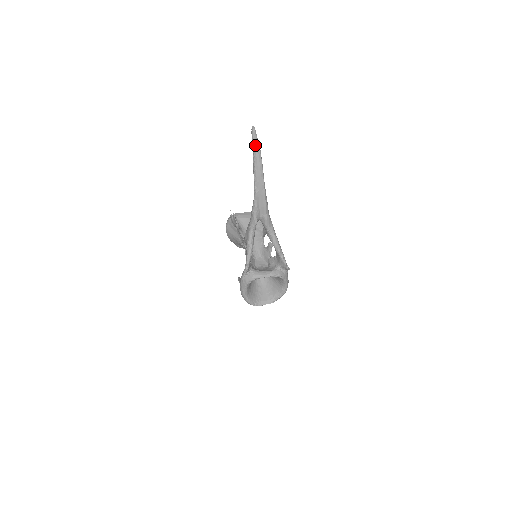
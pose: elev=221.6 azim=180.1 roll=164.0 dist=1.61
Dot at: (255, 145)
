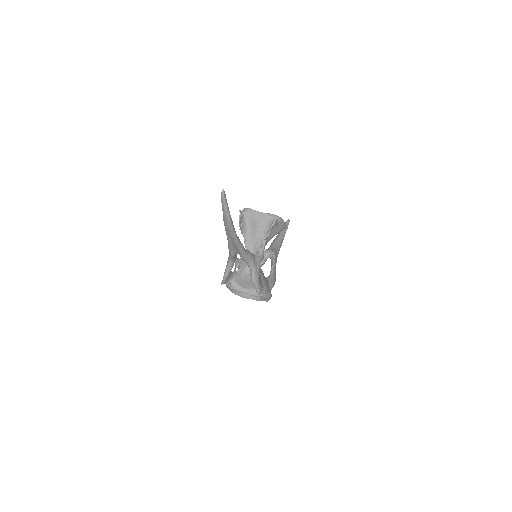
Dot at: (223, 208)
